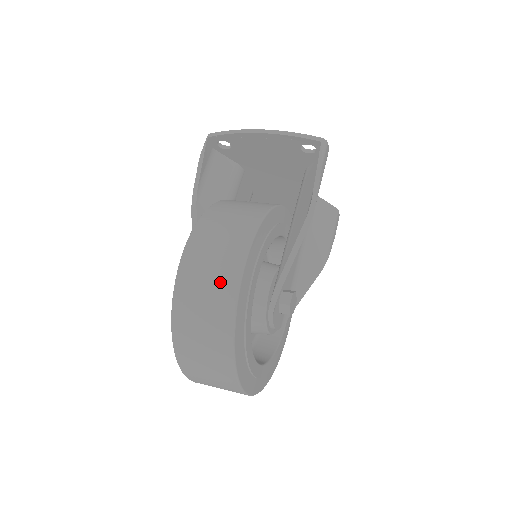
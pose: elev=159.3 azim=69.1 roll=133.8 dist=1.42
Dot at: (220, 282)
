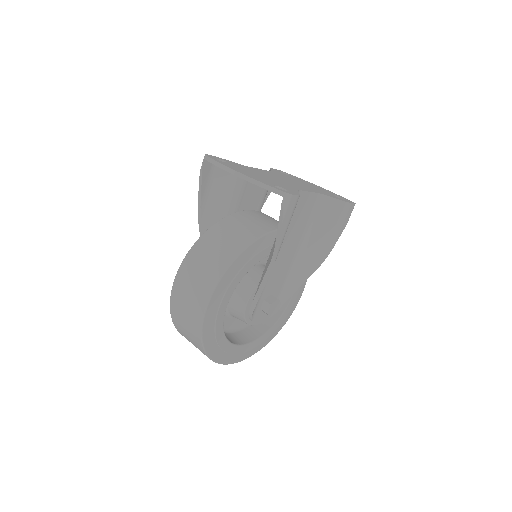
Dot at: (192, 318)
